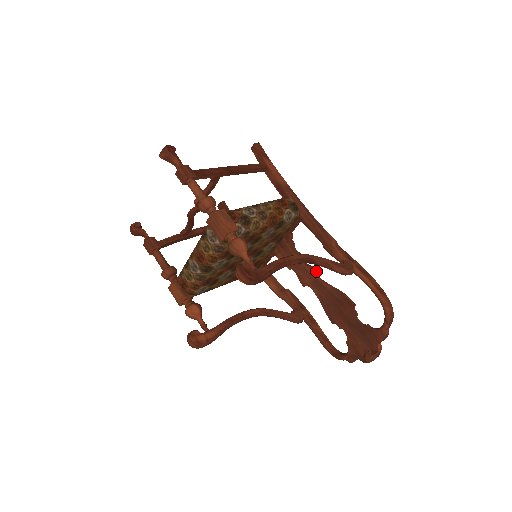
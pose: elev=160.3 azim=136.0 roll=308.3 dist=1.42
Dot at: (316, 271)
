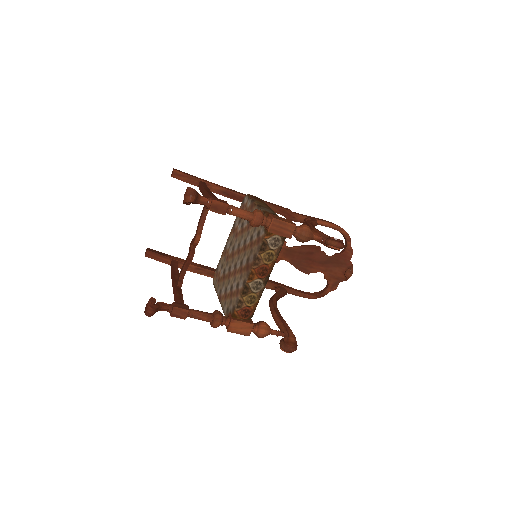
Dot at: (285, 242)
